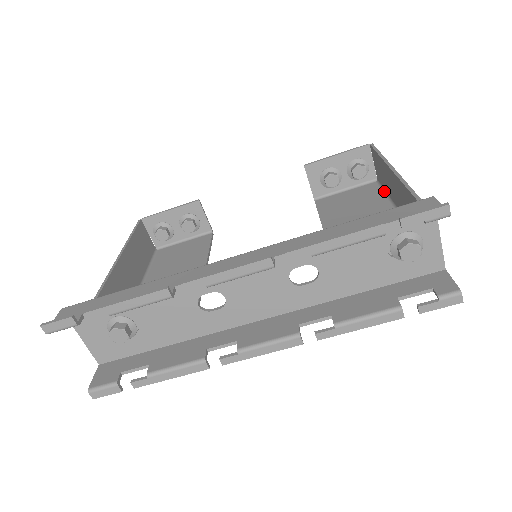
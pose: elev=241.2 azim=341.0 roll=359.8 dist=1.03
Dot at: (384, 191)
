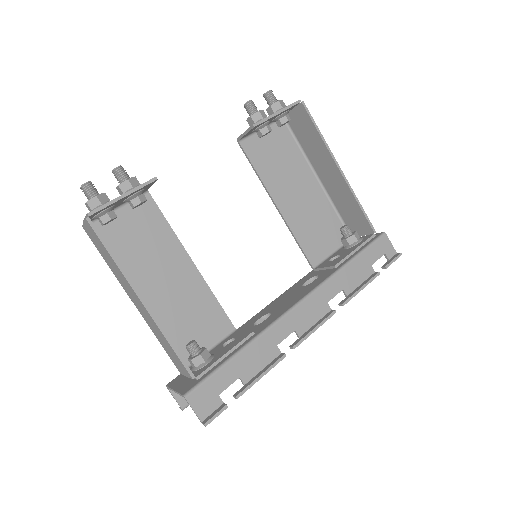
Dot at: (297, 142)
